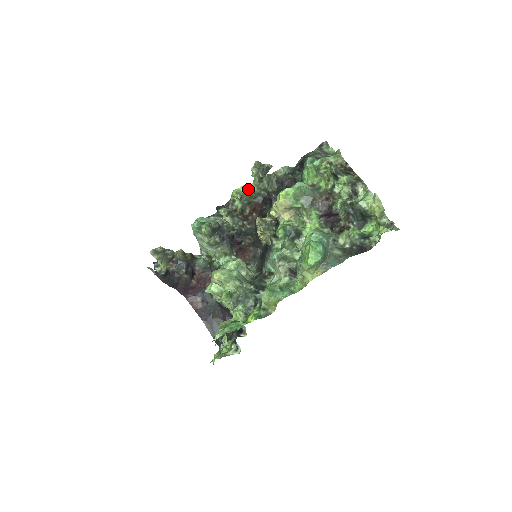
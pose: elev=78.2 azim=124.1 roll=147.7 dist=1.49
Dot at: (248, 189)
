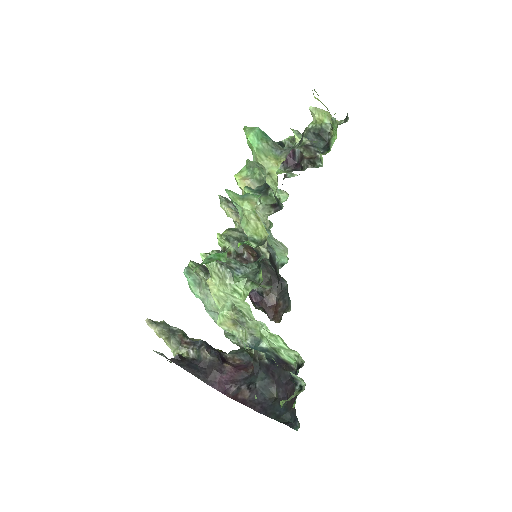
Dot at: (231, 230)
